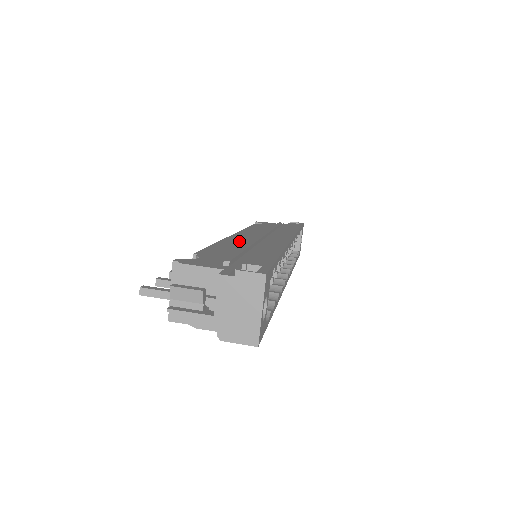
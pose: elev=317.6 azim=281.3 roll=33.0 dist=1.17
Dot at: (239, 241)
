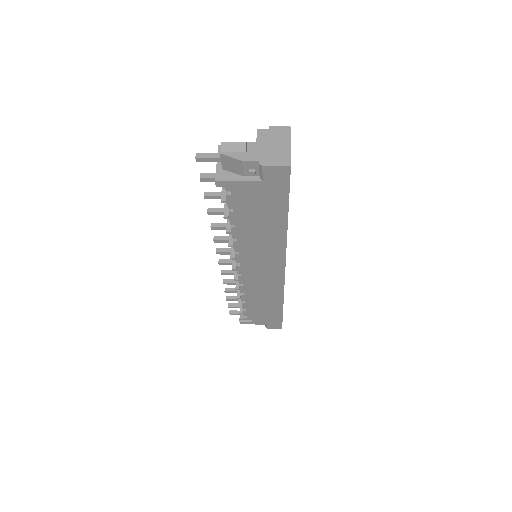
Dot at: occluded
